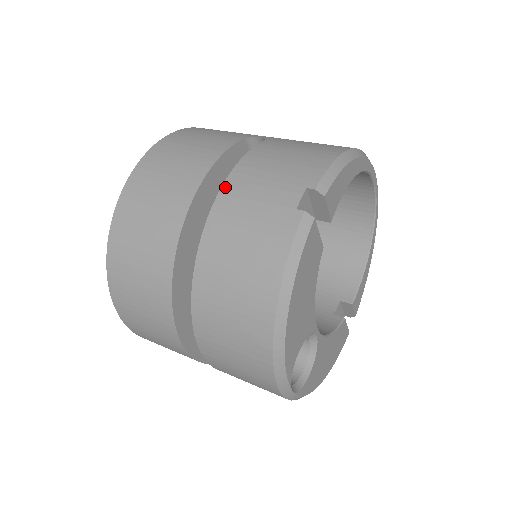
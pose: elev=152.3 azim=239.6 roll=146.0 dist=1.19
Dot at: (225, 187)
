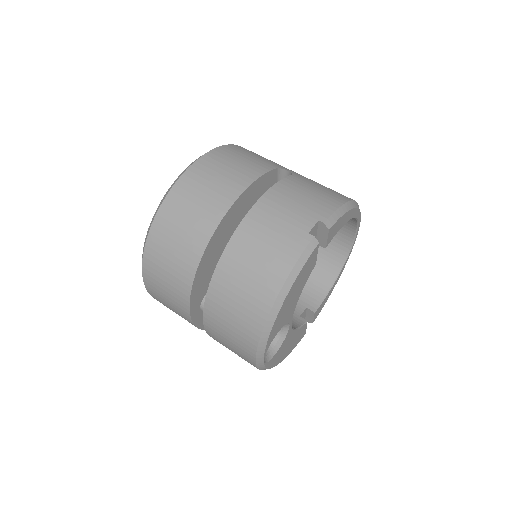
Dot at: (260, 202)
